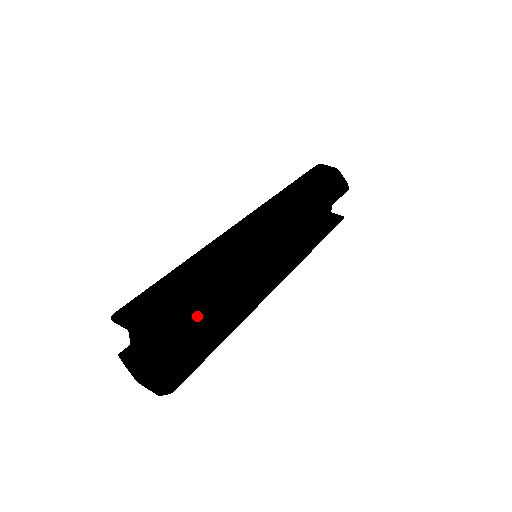
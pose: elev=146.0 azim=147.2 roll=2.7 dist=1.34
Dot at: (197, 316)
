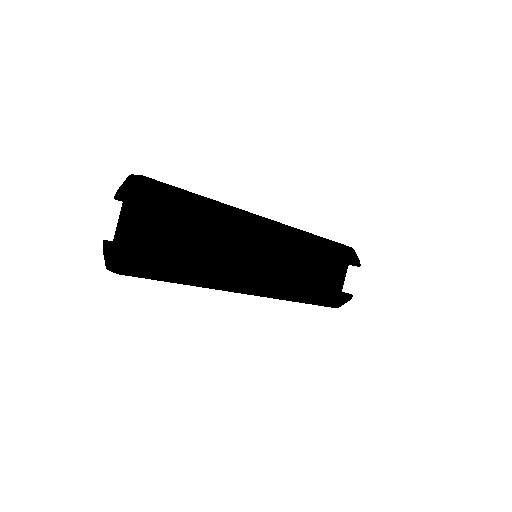
Dot at: (184, 205)
